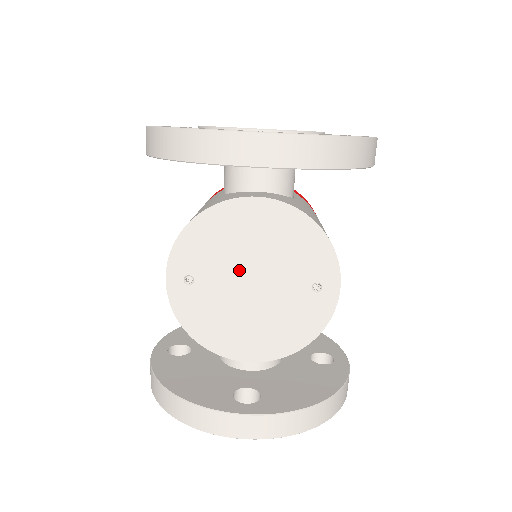
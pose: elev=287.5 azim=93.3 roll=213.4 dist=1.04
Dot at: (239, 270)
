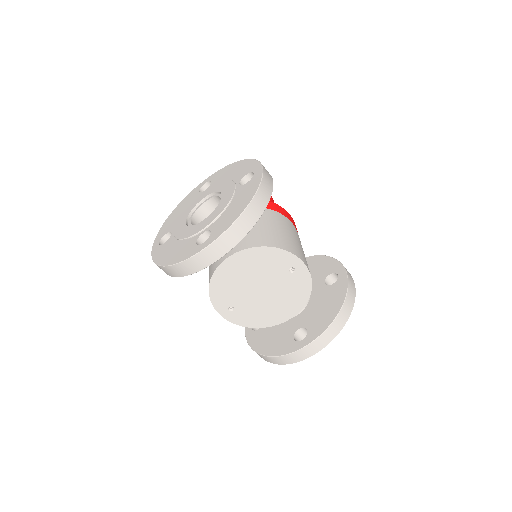
Dot at: (249, 289)
